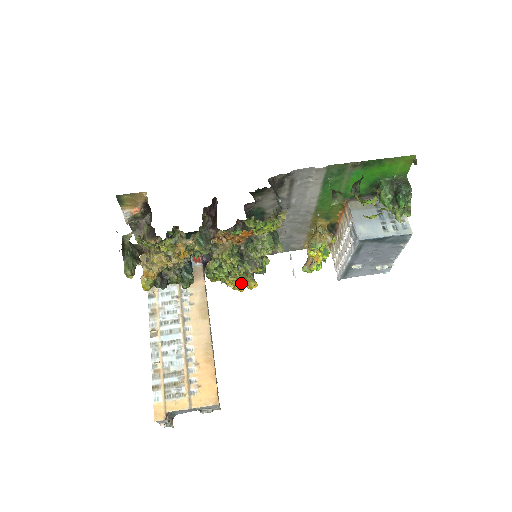
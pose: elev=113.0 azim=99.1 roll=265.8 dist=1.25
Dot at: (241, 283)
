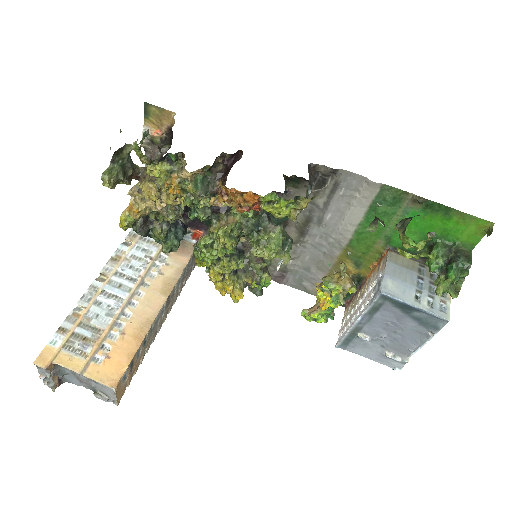
Dot at: (226, 284)
